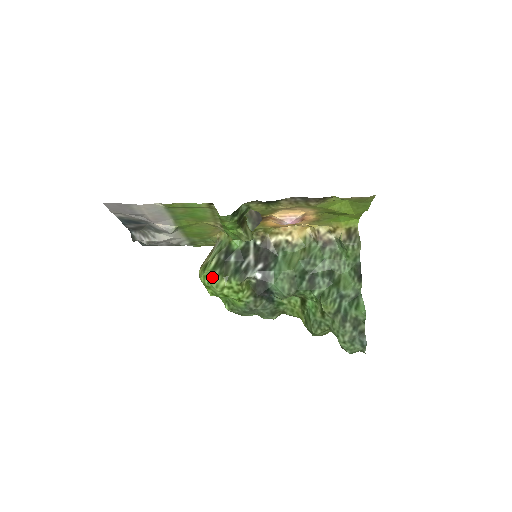
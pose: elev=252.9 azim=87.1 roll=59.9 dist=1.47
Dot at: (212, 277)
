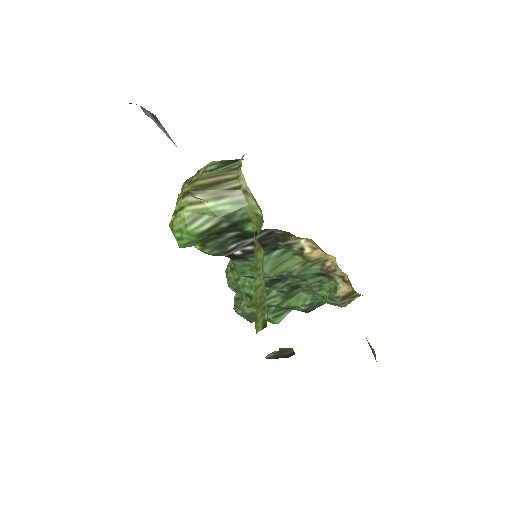
Dot at: (188, 241)
